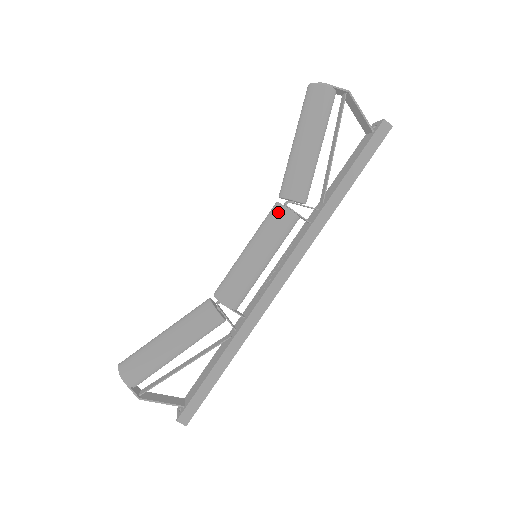
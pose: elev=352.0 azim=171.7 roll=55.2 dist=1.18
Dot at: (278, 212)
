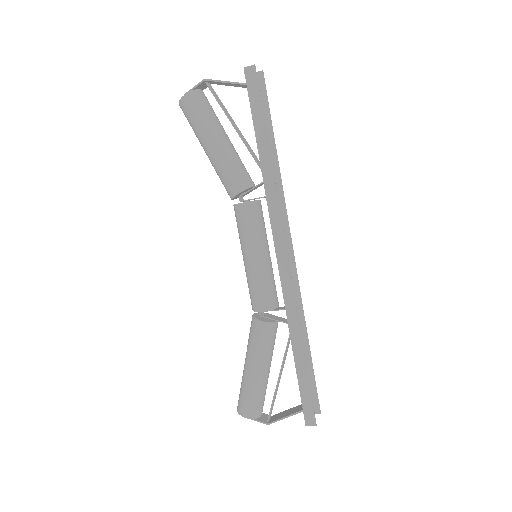
Dot at: (236, 213)
